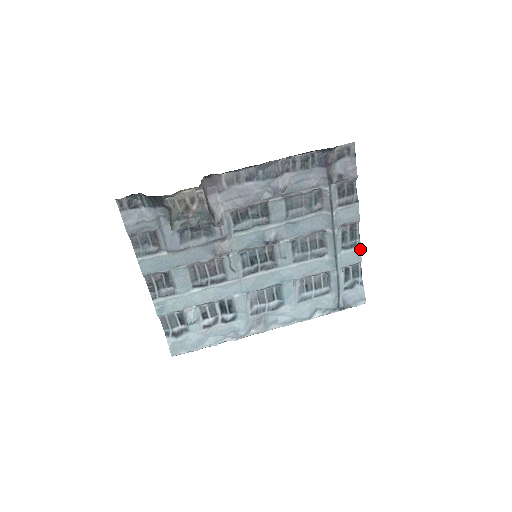
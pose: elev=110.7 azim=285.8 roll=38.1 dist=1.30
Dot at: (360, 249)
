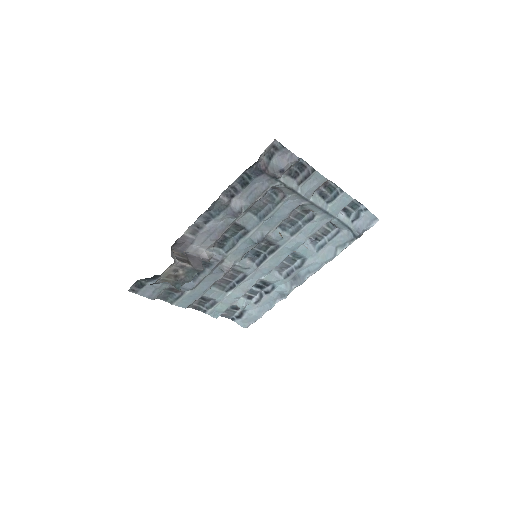
Dot at: (345, 193)
